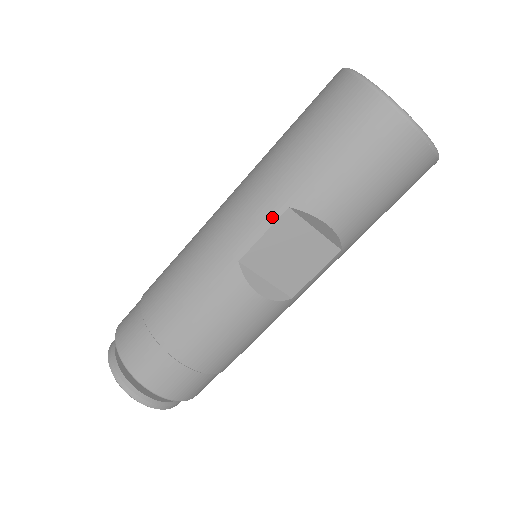
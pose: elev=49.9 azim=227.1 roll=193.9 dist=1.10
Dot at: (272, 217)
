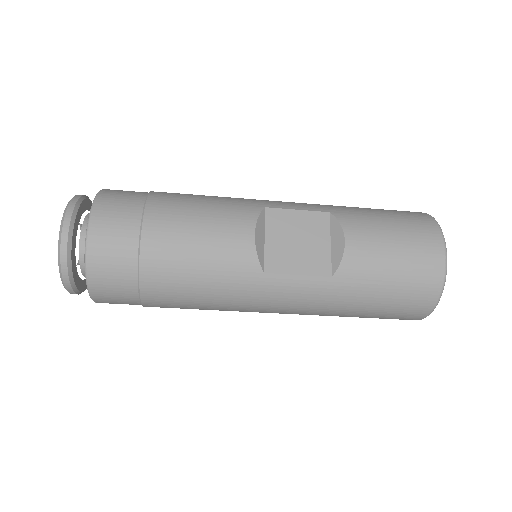
Dot at: (313, 209)
